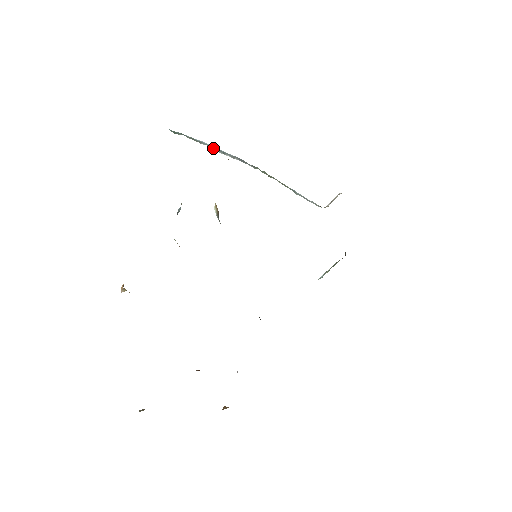
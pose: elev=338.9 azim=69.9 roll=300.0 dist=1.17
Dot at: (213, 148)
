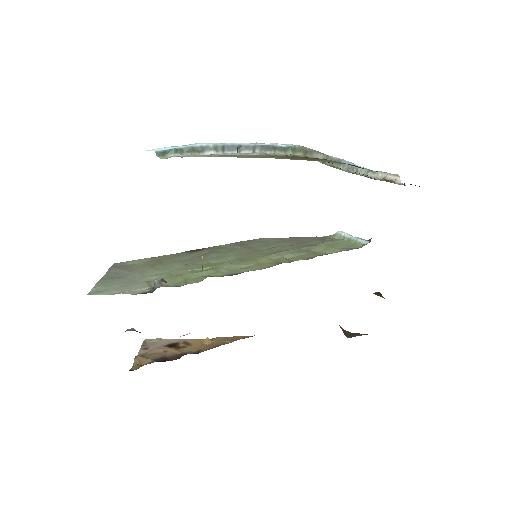
Dot at: (223, 148)
